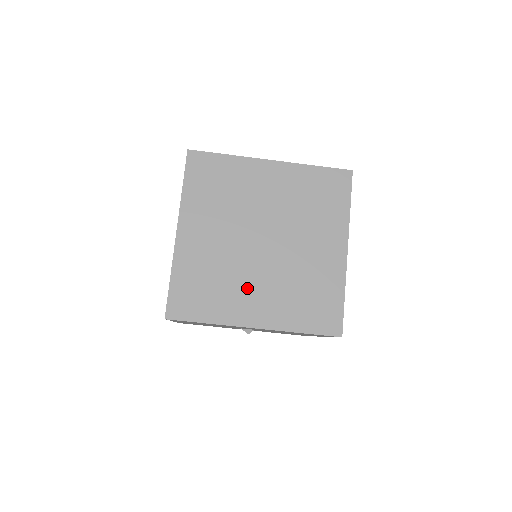
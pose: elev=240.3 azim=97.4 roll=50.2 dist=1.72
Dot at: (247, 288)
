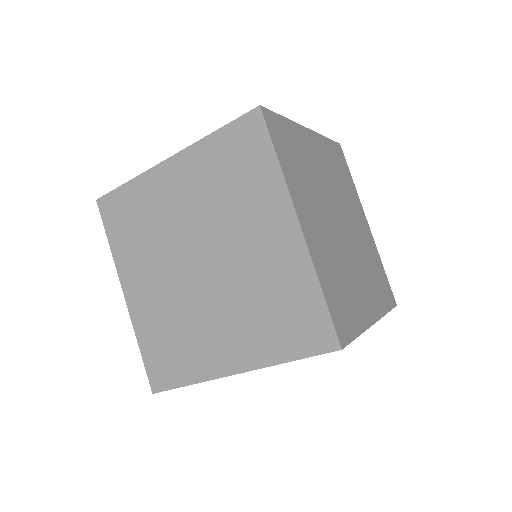
Dot at: (208, 329)
